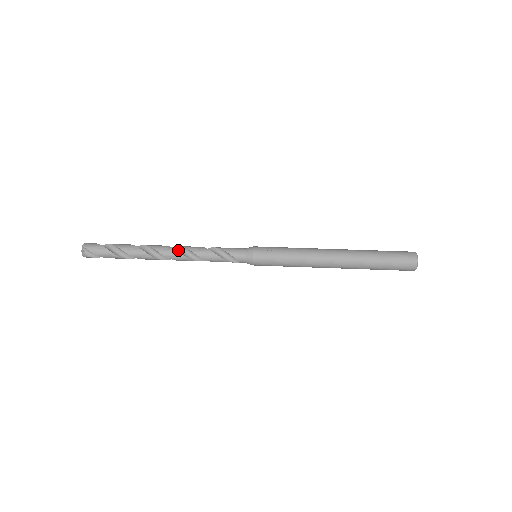
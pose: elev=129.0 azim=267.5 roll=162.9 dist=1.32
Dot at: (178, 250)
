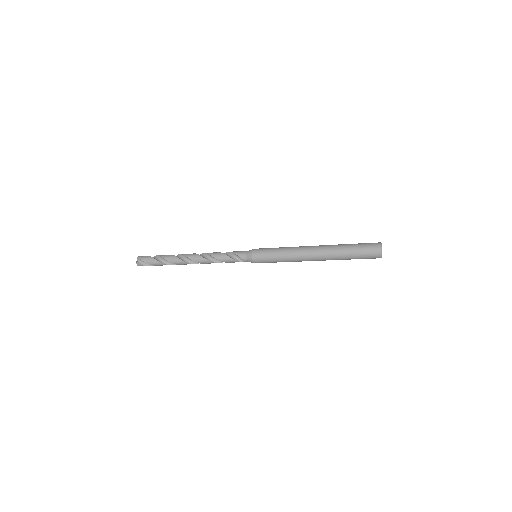
Dot at: (200, 256)
